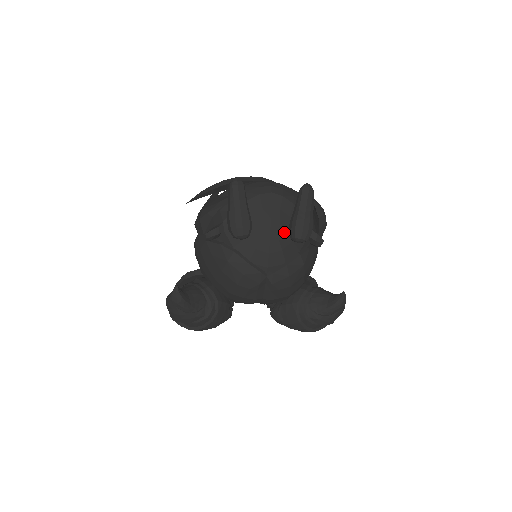
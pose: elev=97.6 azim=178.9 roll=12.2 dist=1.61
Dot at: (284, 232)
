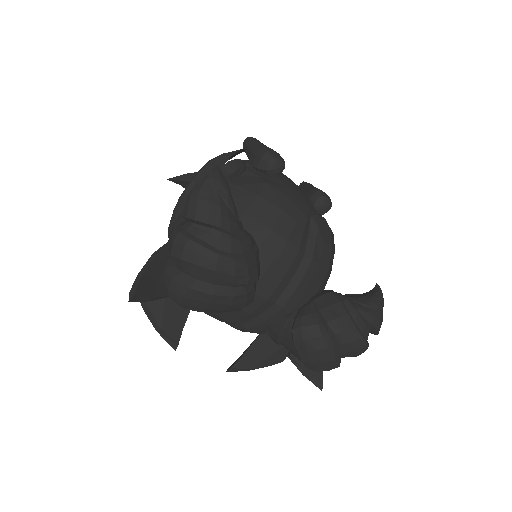
Dot at: occluded
